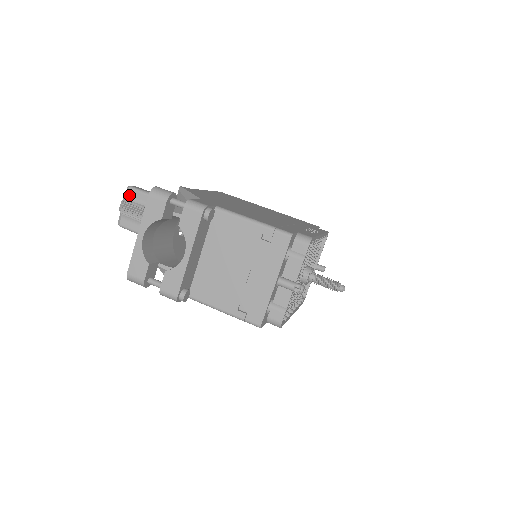
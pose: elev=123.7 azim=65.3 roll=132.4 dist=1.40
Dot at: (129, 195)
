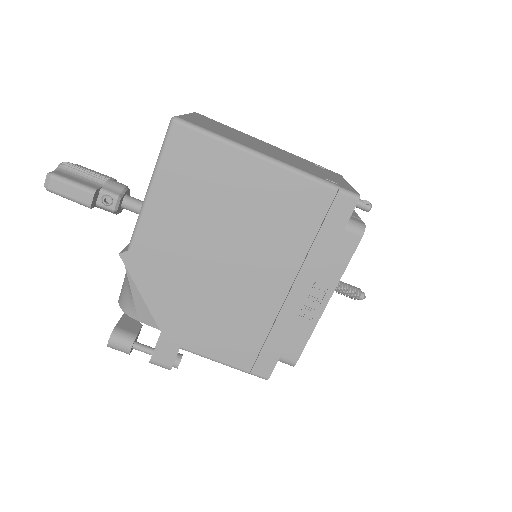
Dot at: occluded
